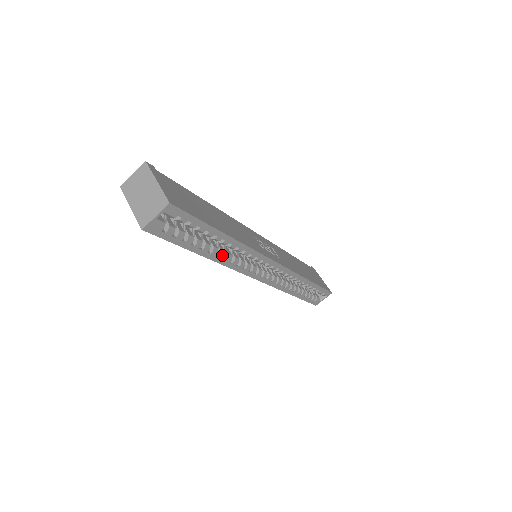
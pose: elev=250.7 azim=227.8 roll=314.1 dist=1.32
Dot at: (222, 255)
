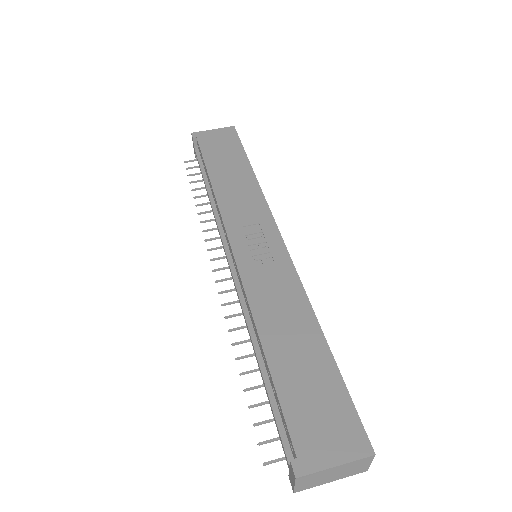
Dot at: occluded
